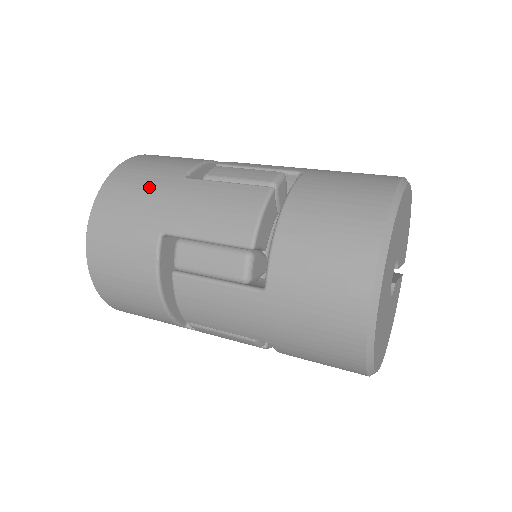
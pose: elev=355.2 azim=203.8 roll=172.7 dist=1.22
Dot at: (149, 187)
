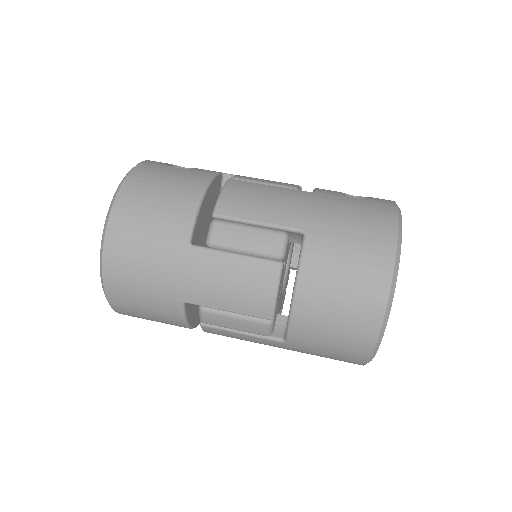
Dot at: (156, 258)
